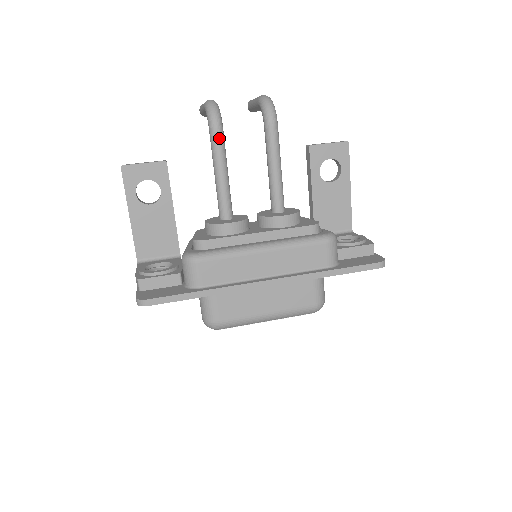
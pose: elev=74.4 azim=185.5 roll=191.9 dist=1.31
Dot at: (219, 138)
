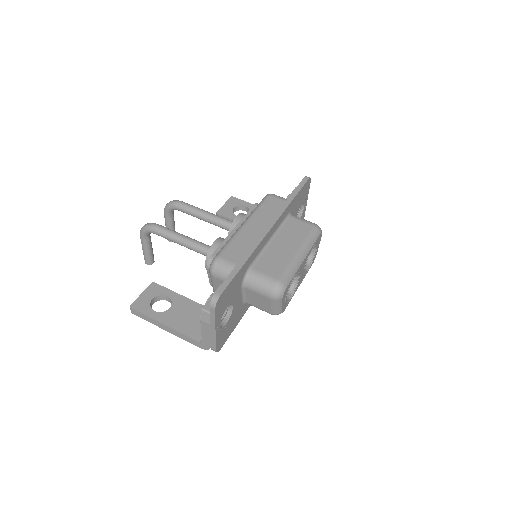
Dot at: (162, 227)
